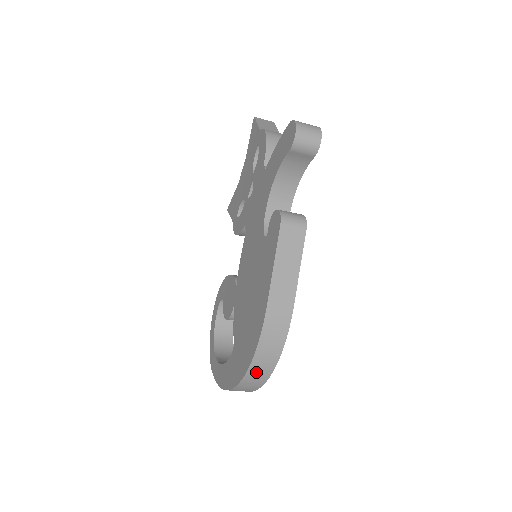
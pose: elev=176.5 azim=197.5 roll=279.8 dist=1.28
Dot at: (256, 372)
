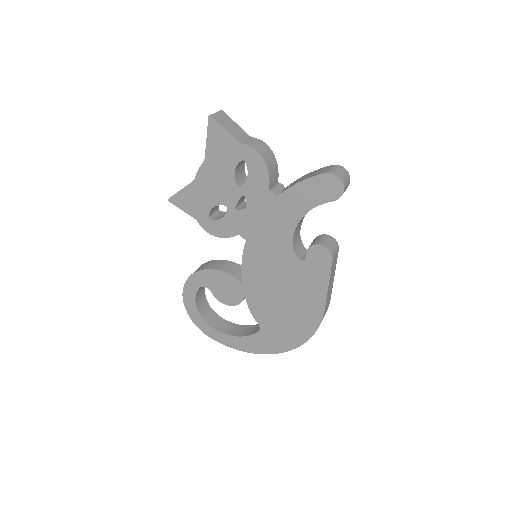
Dot at: occluded
